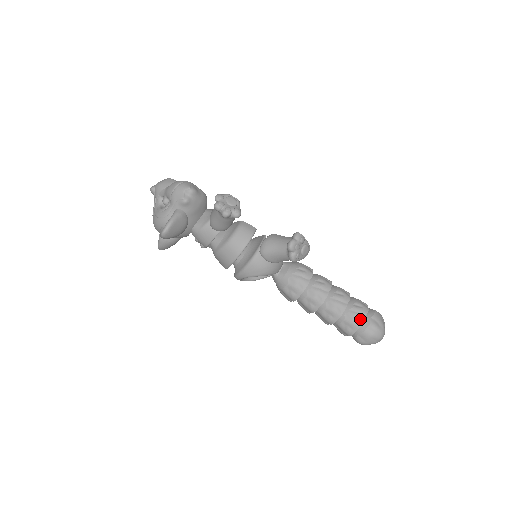
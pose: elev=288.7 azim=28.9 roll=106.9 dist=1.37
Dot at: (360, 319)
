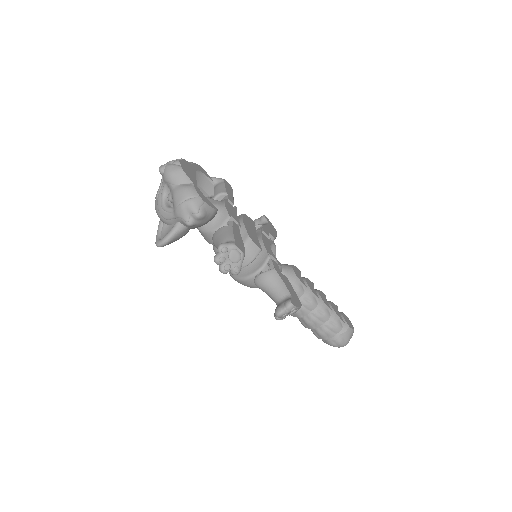
Dot at: (329, 335)
